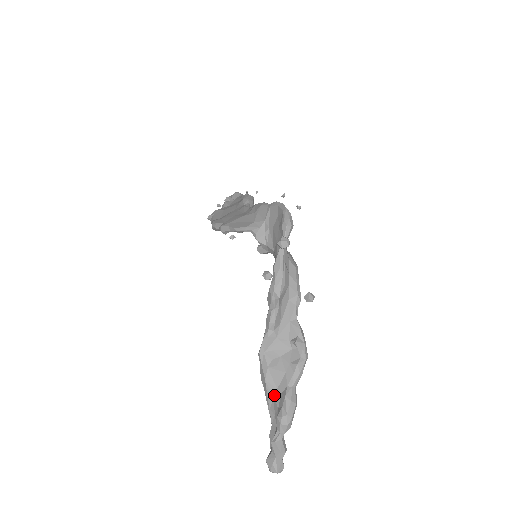
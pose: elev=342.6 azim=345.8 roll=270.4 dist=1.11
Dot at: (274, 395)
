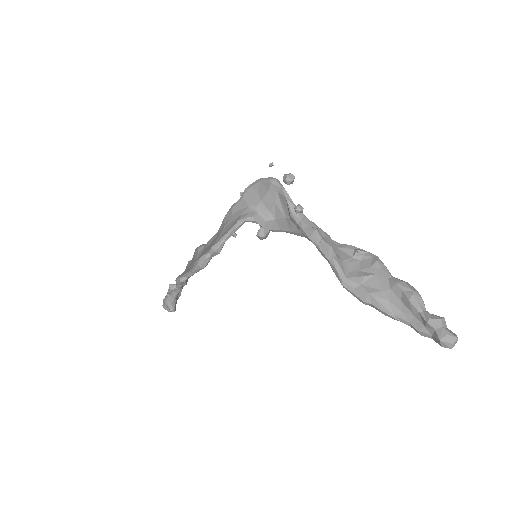
Dot at: (386, 298)
